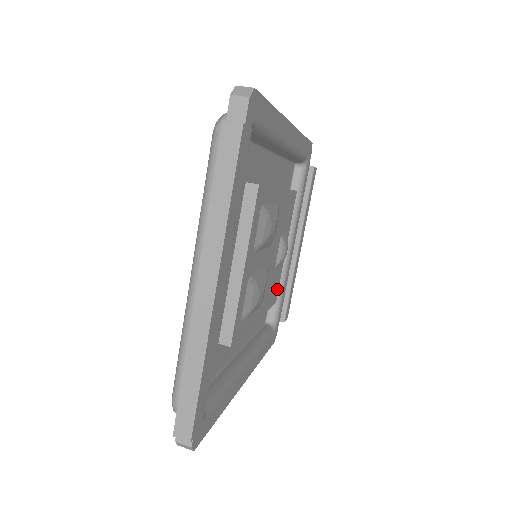
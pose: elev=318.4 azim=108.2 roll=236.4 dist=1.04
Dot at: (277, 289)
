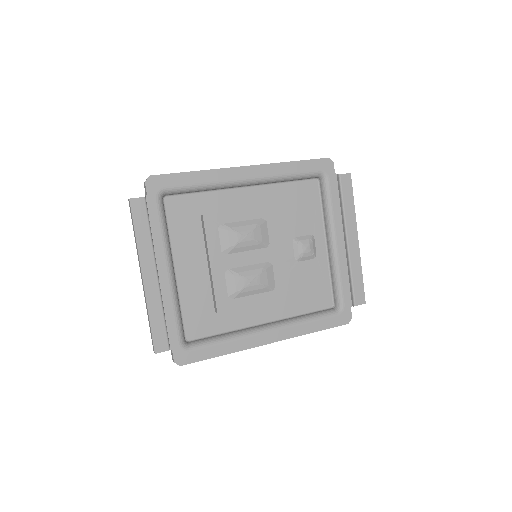
Dot at: (322, 278)
